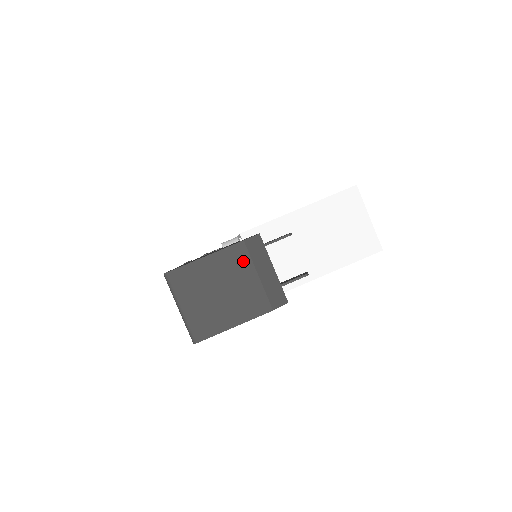
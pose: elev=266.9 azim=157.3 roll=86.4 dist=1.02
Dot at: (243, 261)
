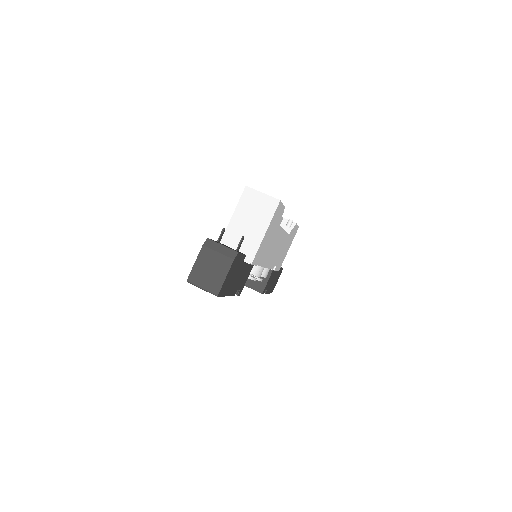
Dot at: (209, 252)
